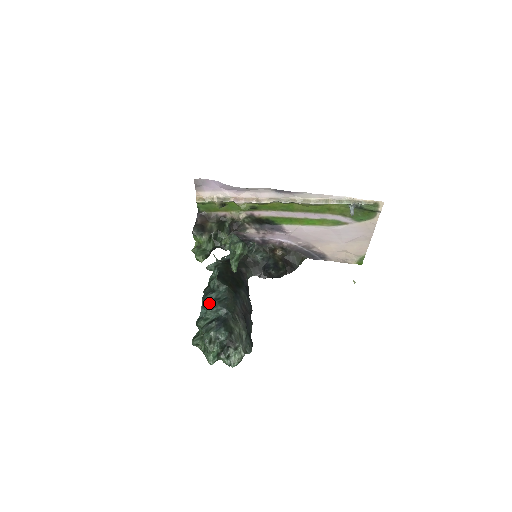
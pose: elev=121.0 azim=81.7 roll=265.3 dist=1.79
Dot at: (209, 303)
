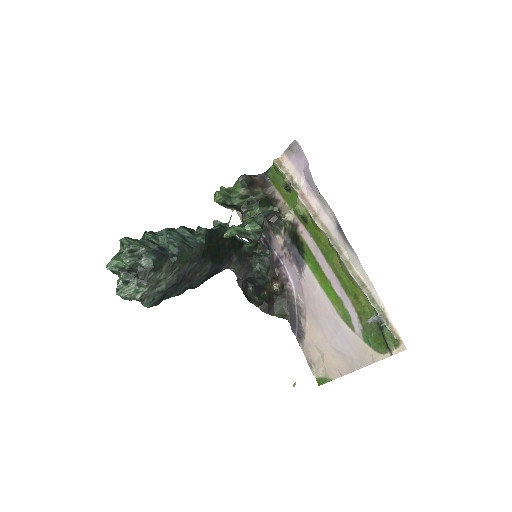
Dot at: (175, 232)
